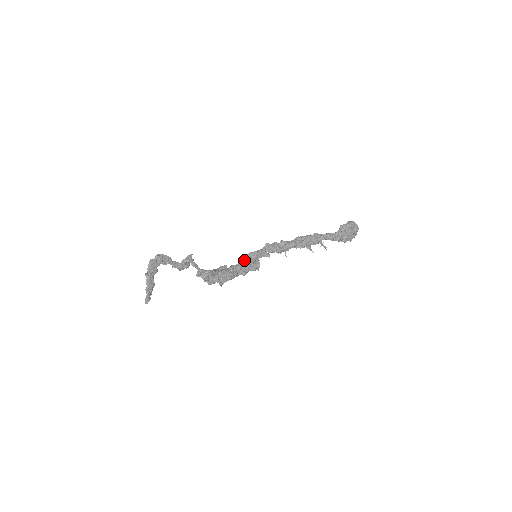
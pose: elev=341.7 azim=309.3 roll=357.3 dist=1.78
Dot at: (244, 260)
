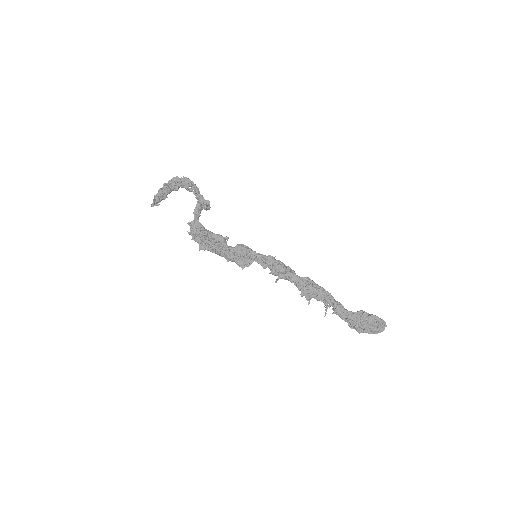
Dot at: (235, 249)
